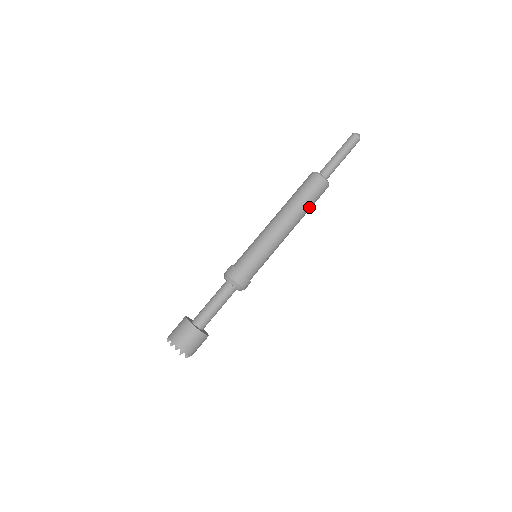
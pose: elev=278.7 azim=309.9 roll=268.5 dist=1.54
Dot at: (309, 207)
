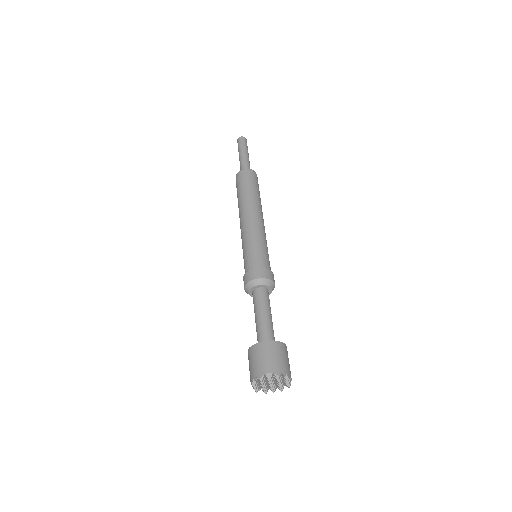
Dot at: (258, 193)
